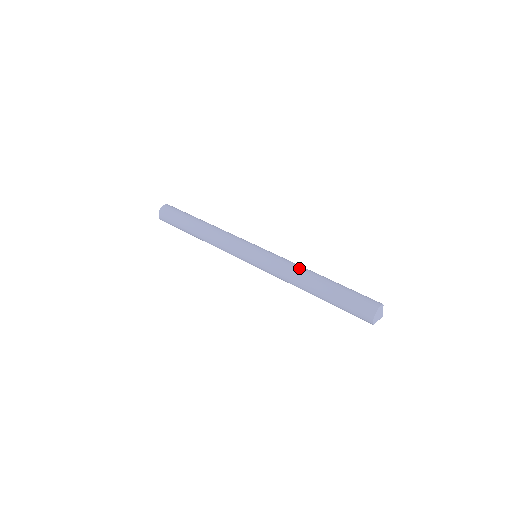
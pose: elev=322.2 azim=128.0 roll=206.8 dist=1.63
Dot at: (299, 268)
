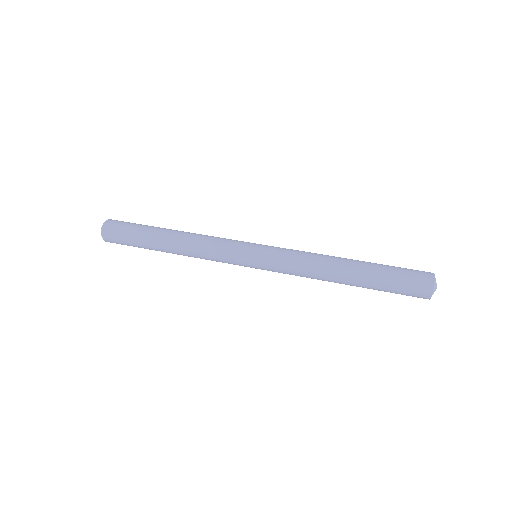
Dot at: (321, 254)
